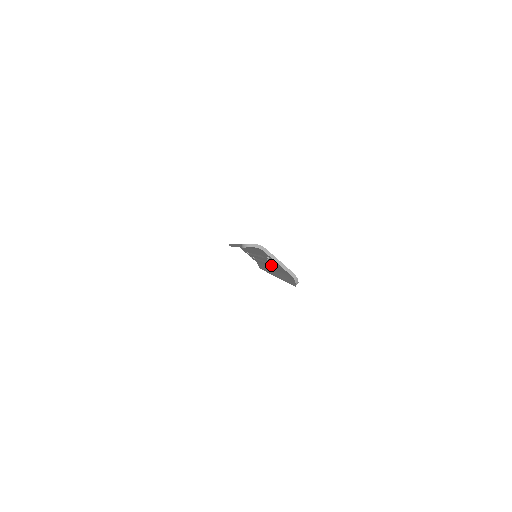
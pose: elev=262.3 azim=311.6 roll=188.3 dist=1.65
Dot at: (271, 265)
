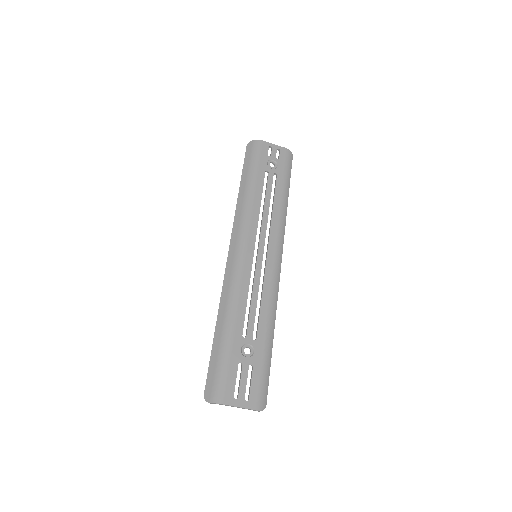
Dot at: (259, 317)
